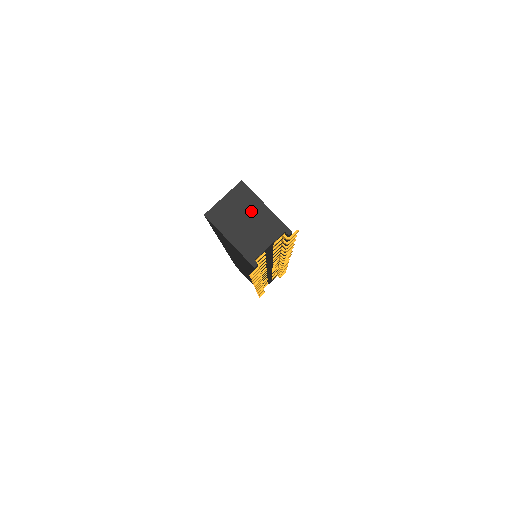
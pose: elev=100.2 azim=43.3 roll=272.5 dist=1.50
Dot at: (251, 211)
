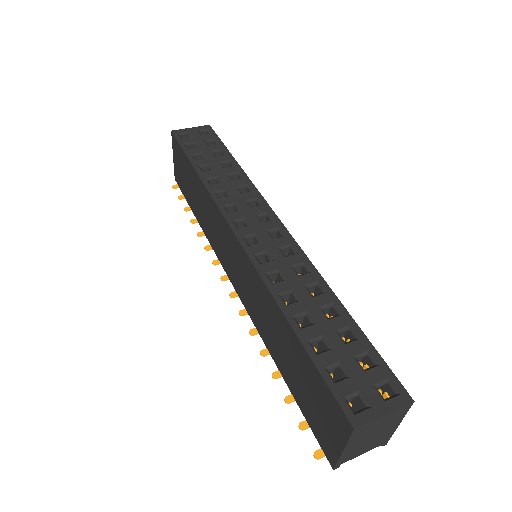
Dot at: (386, 428)
